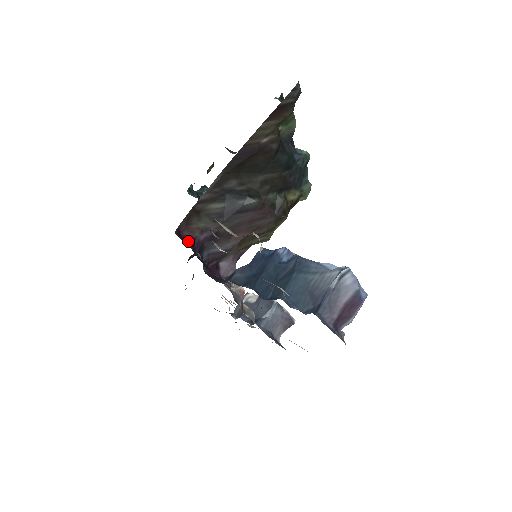
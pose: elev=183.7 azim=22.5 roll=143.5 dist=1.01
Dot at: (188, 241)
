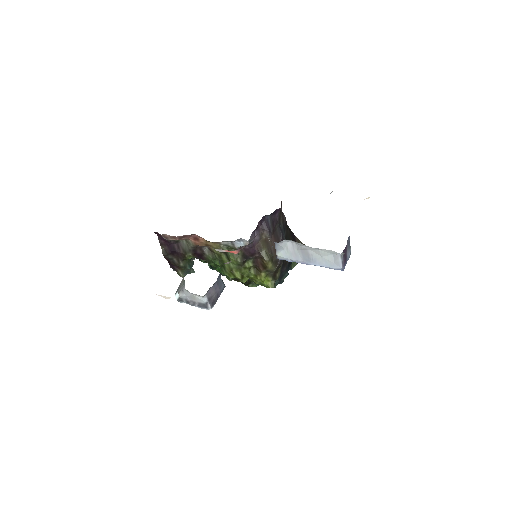
Dot at: occluded
